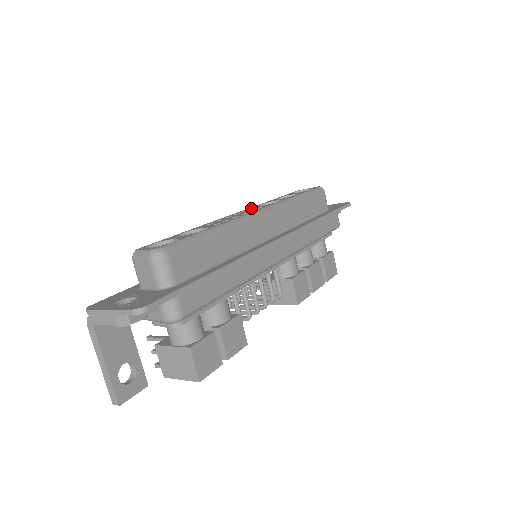
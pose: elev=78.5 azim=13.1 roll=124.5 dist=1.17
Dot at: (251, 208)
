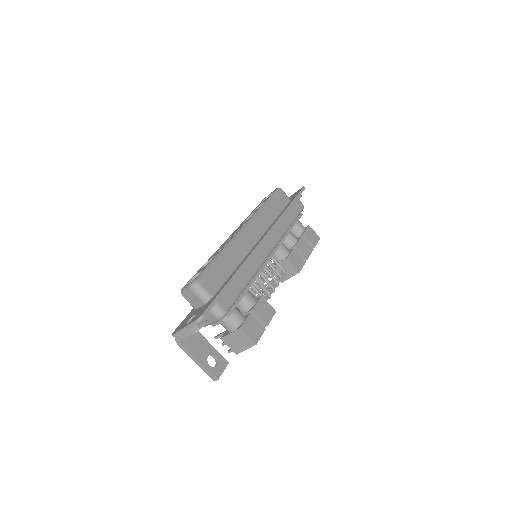
Dot at: occluded
